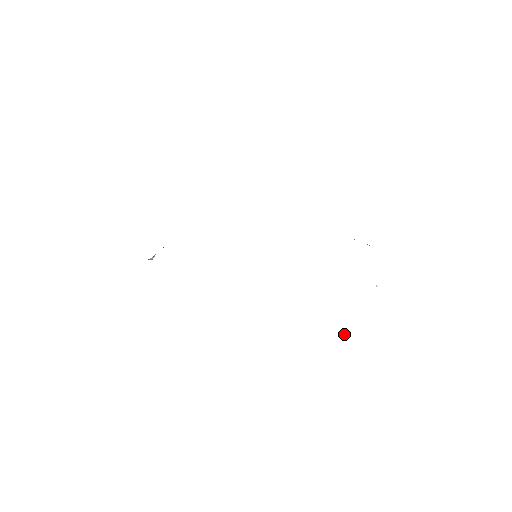
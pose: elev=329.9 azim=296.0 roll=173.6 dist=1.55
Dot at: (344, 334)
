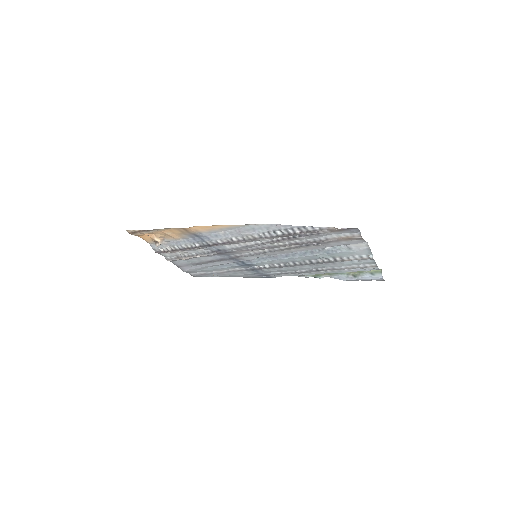
Dot at: (342, 229)
